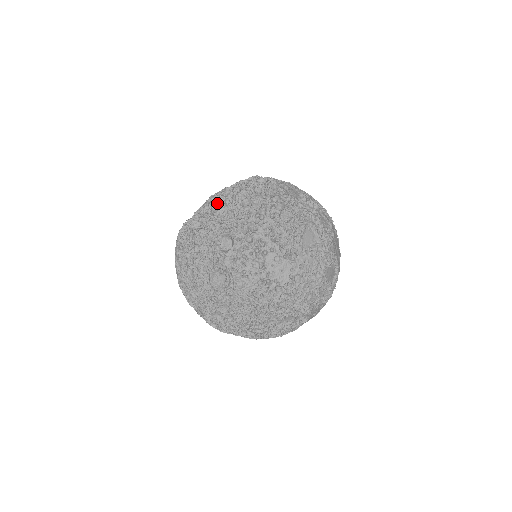
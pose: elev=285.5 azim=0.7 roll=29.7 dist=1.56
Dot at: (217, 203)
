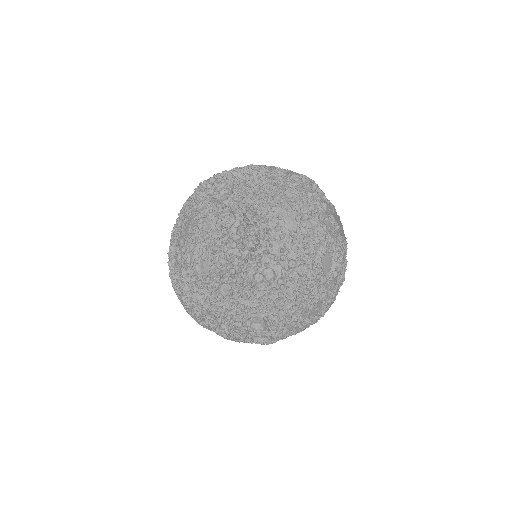
Dot at: (221, 283)
